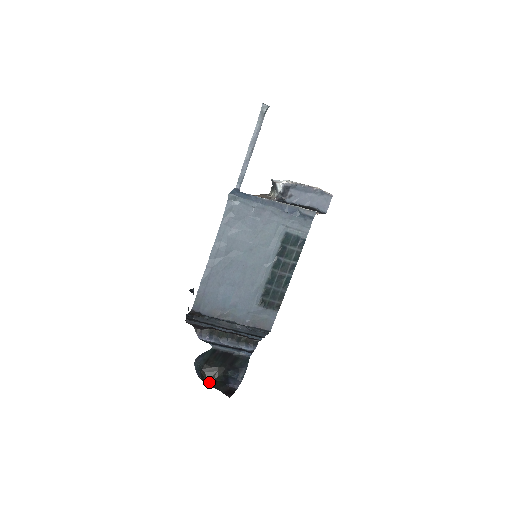
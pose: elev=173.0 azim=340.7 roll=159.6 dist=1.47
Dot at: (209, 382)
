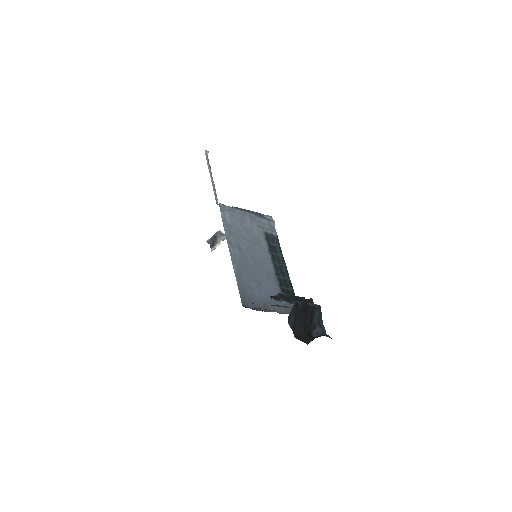
Dot at: occluded
